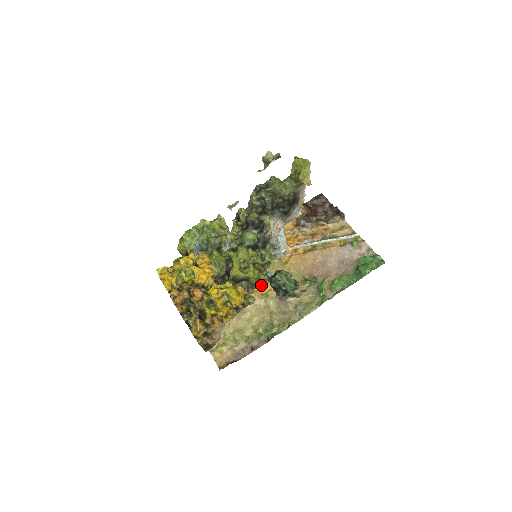
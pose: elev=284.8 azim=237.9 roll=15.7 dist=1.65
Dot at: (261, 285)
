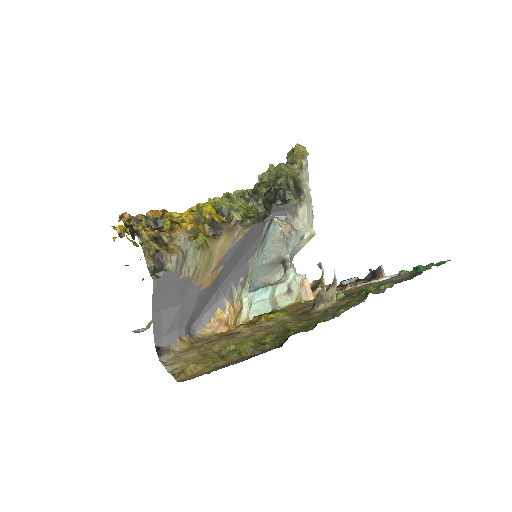
Dot at: (270, 315)
